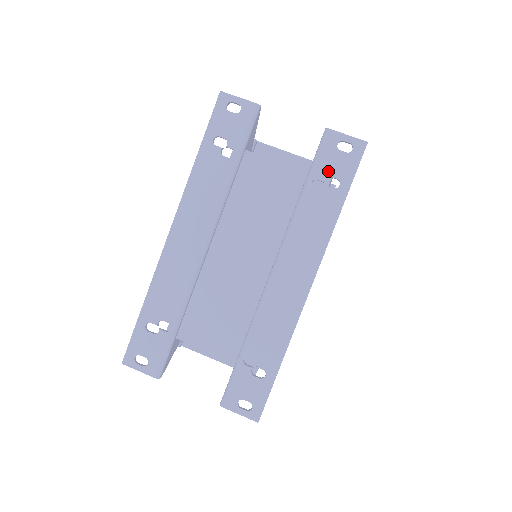
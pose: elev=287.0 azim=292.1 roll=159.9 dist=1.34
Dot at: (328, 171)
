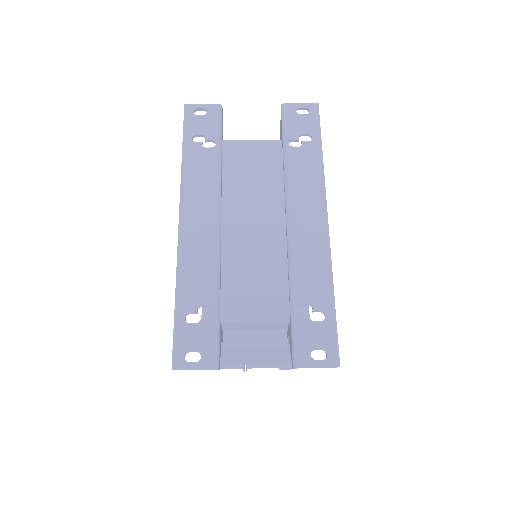
Dot at: (298, 131)
